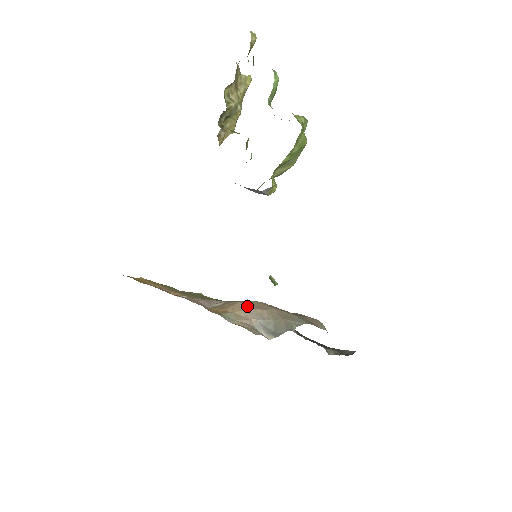
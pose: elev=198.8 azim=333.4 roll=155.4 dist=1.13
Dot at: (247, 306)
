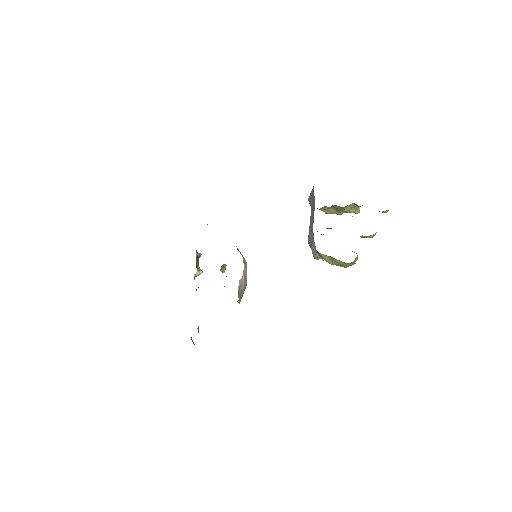
Dot at: occluded
